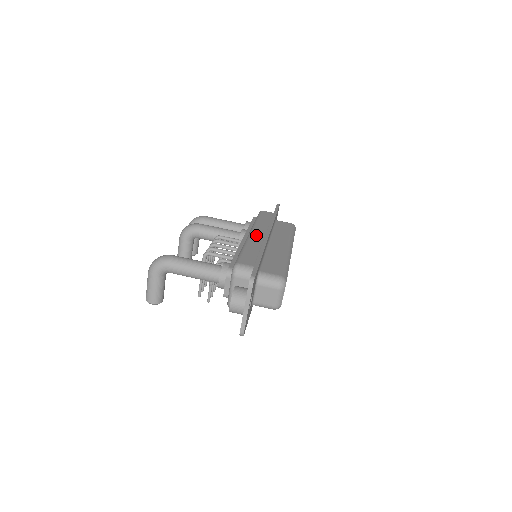
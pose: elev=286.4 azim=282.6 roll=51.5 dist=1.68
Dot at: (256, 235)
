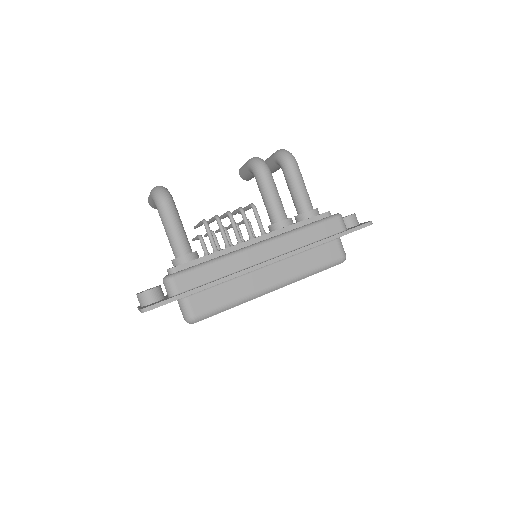
Dot at: (257, 253)
